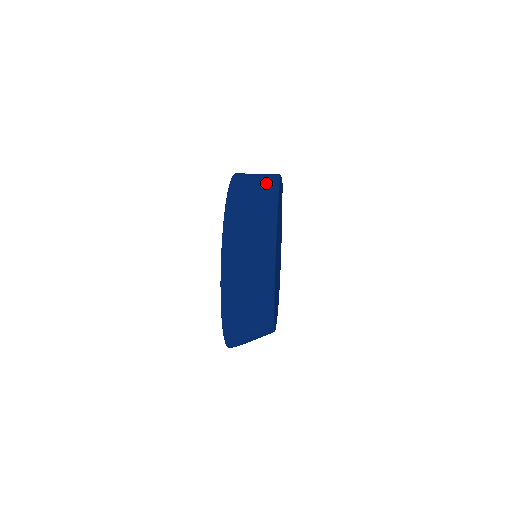
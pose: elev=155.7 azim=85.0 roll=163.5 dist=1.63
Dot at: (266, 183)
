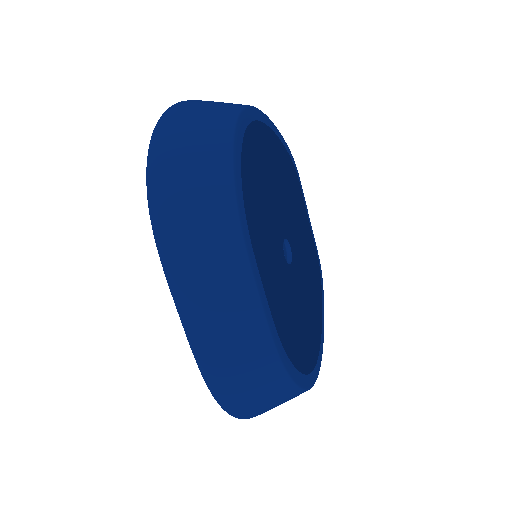
Dot at: (276, 150)
